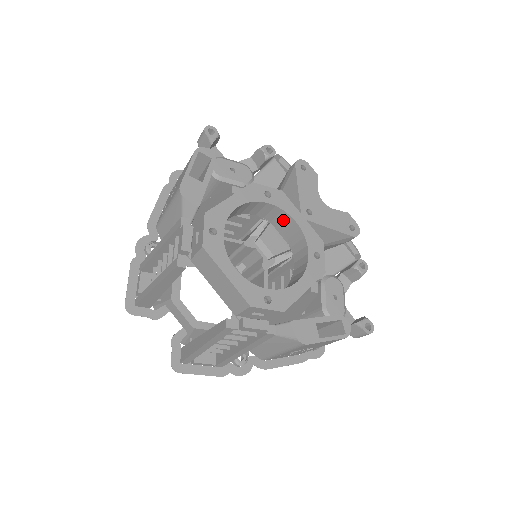
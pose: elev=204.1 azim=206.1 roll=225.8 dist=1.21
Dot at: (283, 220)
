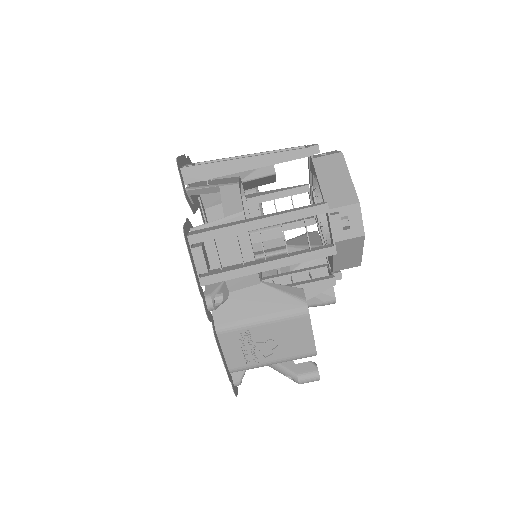
Dot at: occluded
